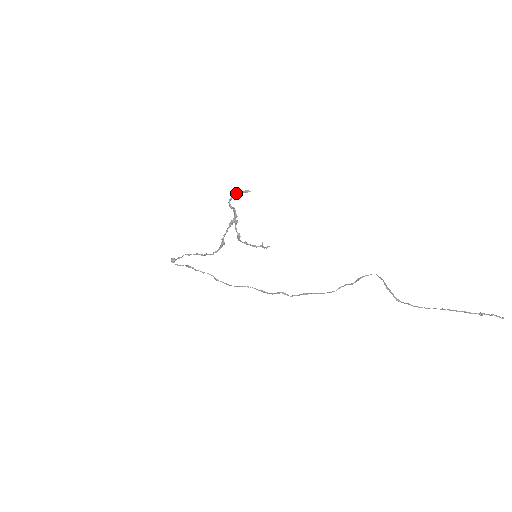
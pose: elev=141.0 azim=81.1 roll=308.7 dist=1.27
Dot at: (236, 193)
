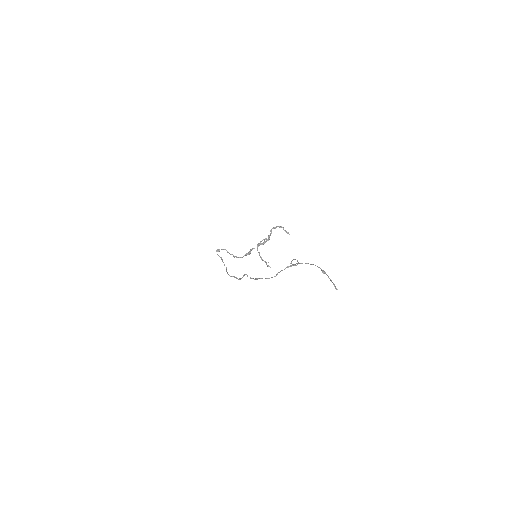
Dot at: (281, 227)
